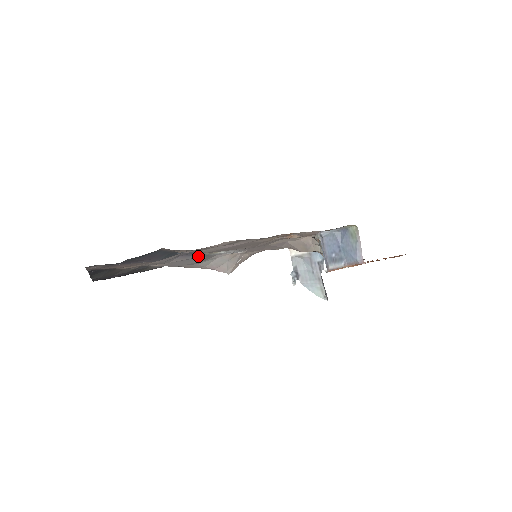
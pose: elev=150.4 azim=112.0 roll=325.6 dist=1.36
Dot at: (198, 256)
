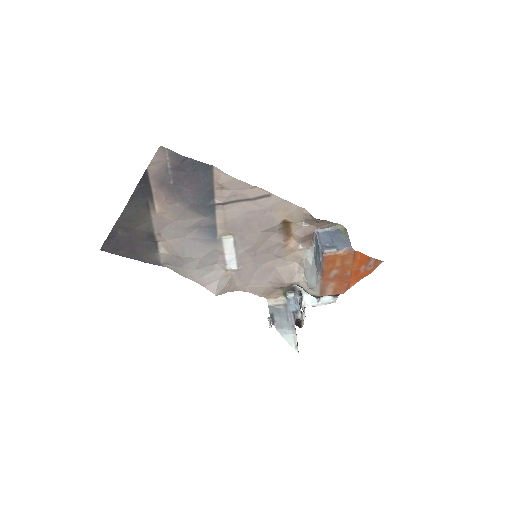
Dot at: (210, 238)
